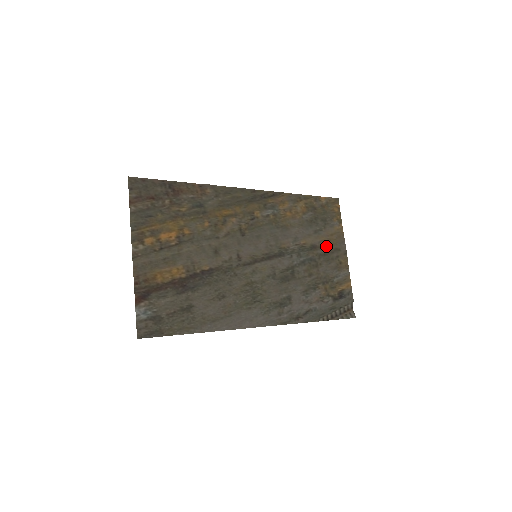
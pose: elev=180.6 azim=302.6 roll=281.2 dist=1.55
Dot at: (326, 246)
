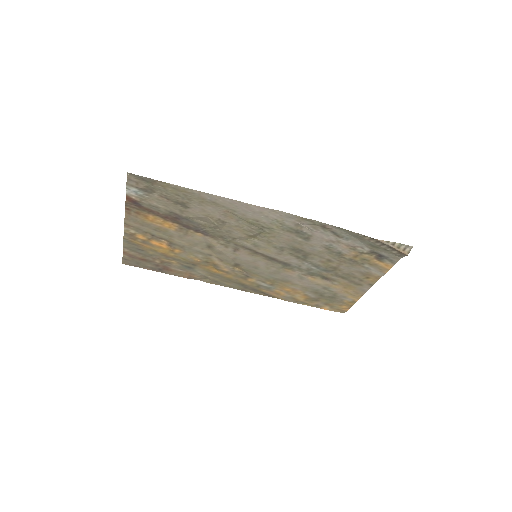
Dot at: (342, 283)
